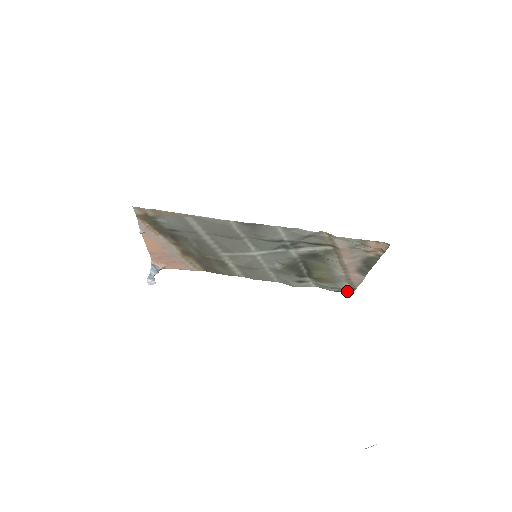
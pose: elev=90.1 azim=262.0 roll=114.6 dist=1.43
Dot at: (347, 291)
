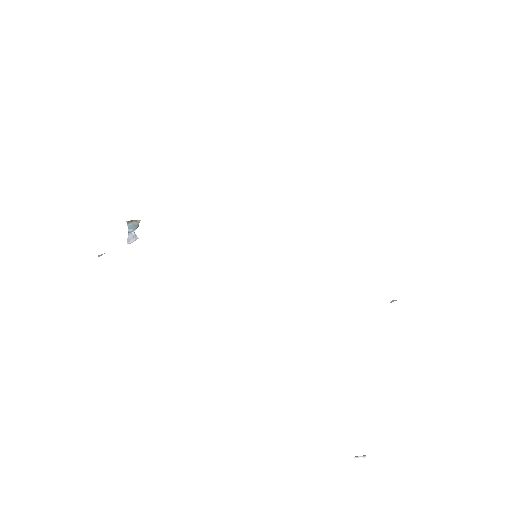
Dot at: occluded
